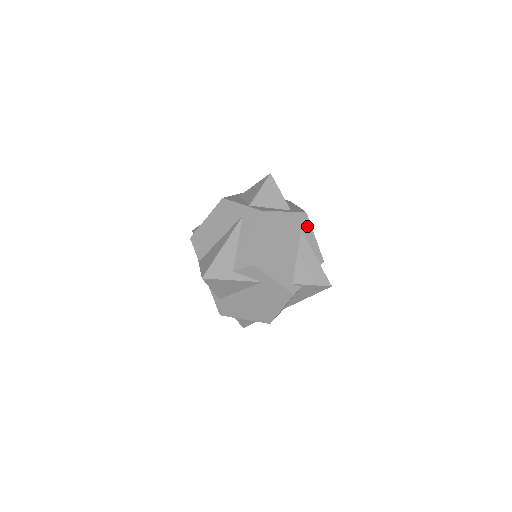
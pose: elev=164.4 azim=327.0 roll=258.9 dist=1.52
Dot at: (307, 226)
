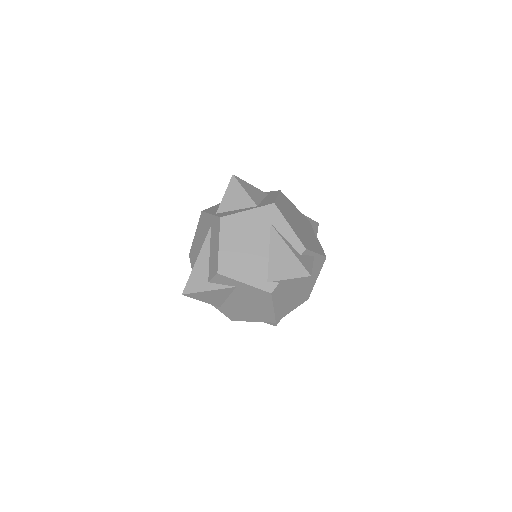
Dot at: (278, 217)
